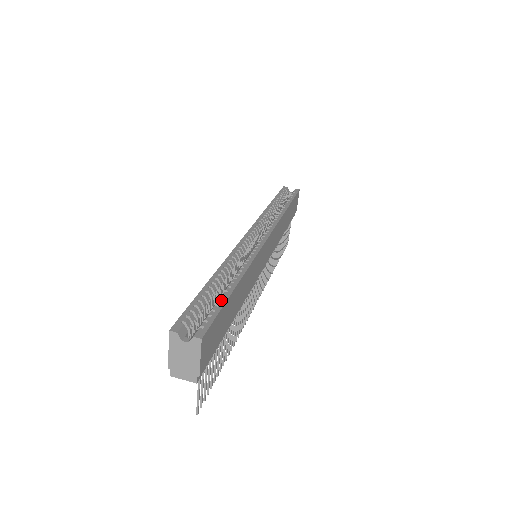
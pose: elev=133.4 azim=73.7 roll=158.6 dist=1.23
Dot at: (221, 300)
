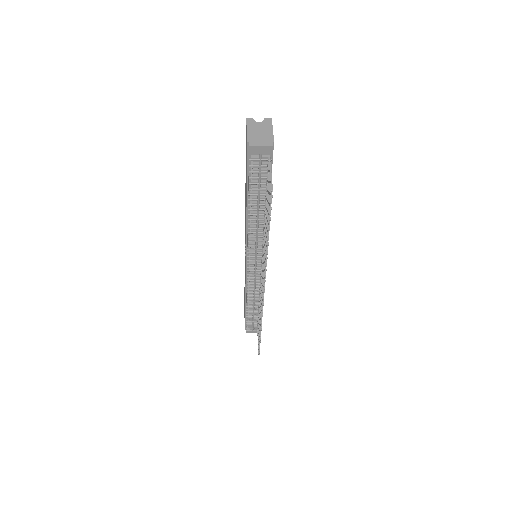
Dot at: occluded
